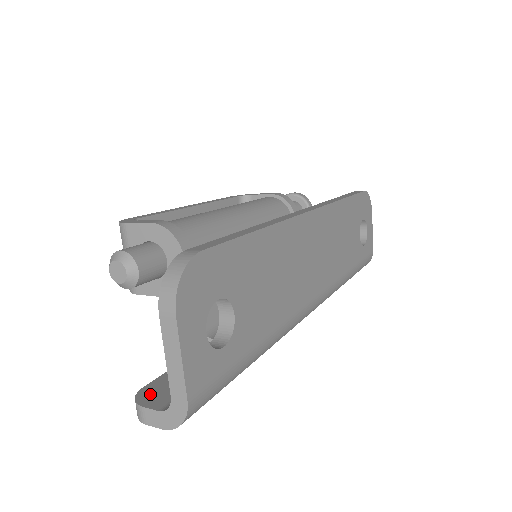
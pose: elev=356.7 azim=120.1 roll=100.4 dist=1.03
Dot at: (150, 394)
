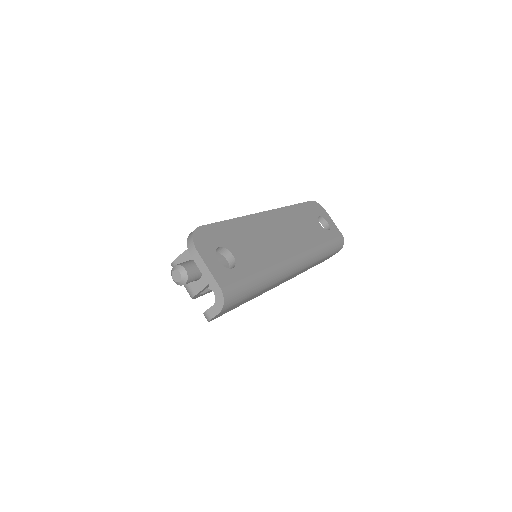
Dot at: occluded
